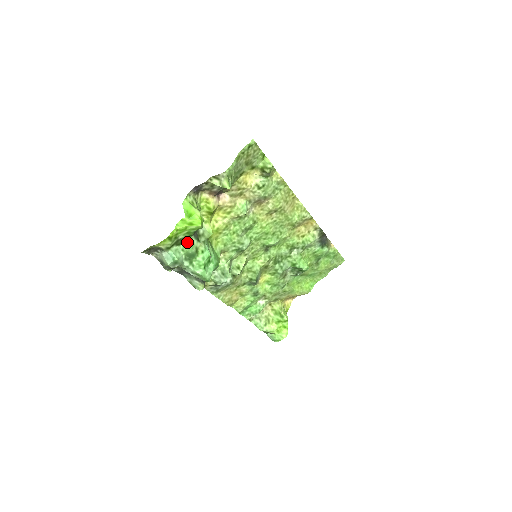
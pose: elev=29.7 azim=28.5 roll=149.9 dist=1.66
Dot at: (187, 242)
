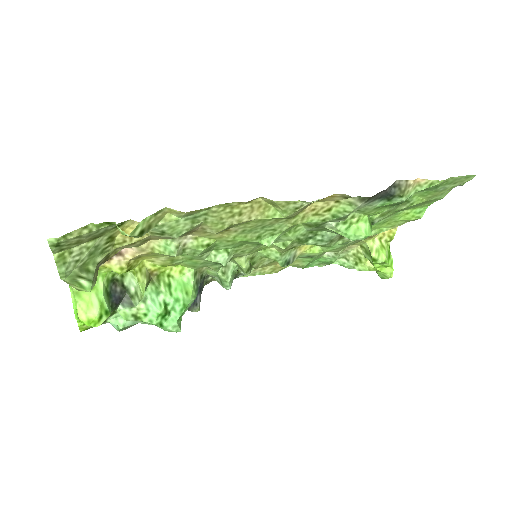
Dot at: (119, 312)
